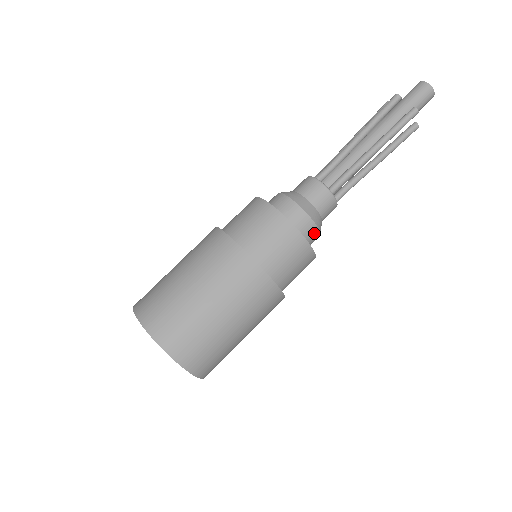
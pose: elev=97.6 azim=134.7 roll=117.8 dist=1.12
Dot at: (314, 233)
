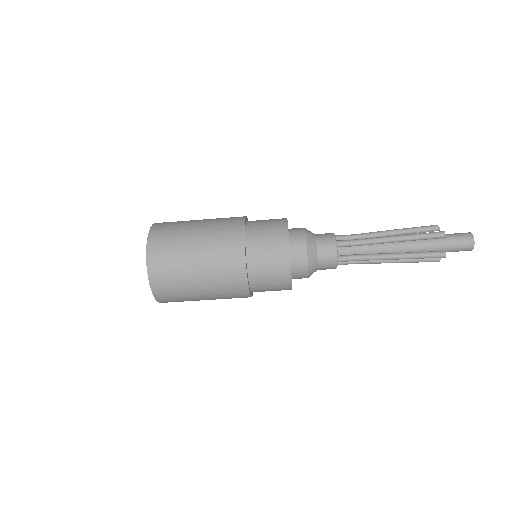
Dot at: (303, 277)
